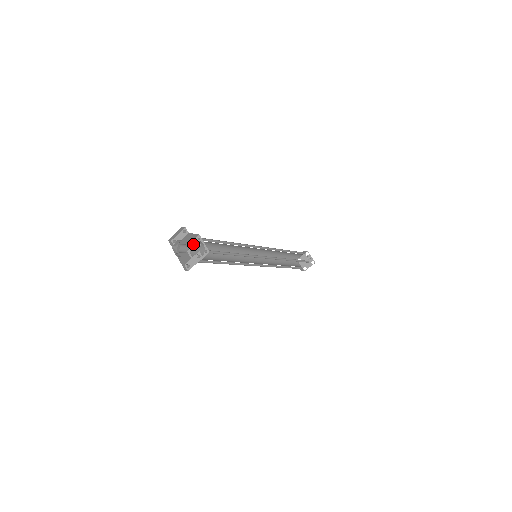
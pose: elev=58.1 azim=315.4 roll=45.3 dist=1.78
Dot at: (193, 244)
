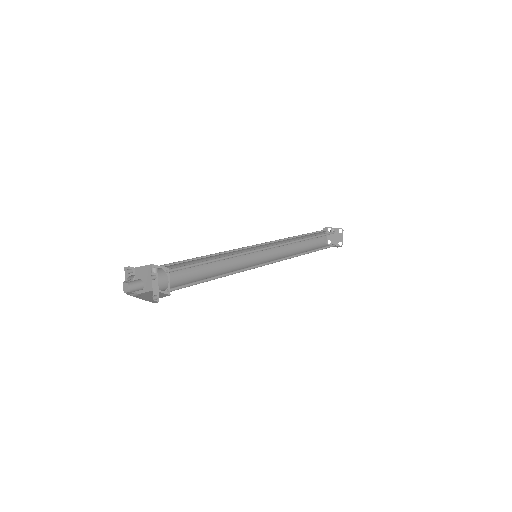
Dot at: occluded
